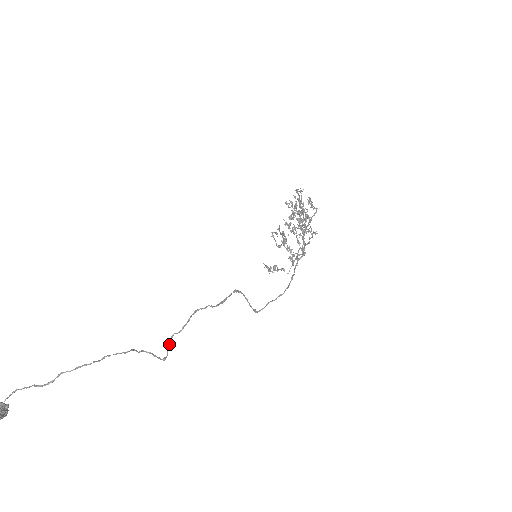
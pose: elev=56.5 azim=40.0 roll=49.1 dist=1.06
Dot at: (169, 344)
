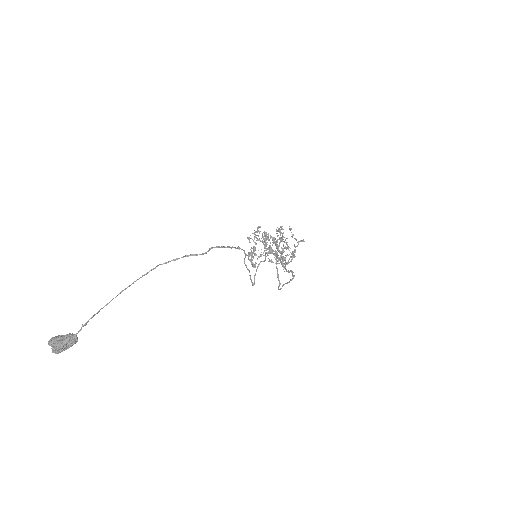
Dot at: occluded
